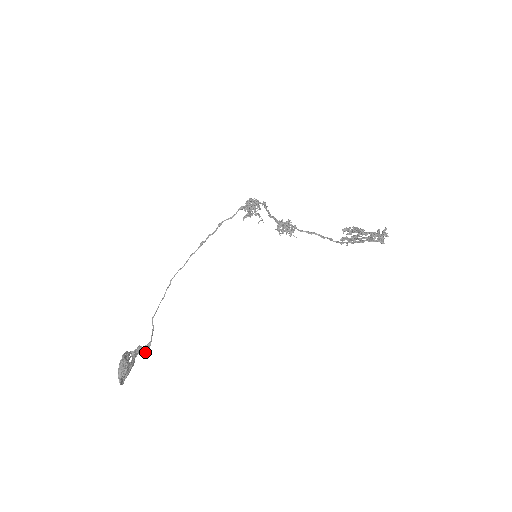
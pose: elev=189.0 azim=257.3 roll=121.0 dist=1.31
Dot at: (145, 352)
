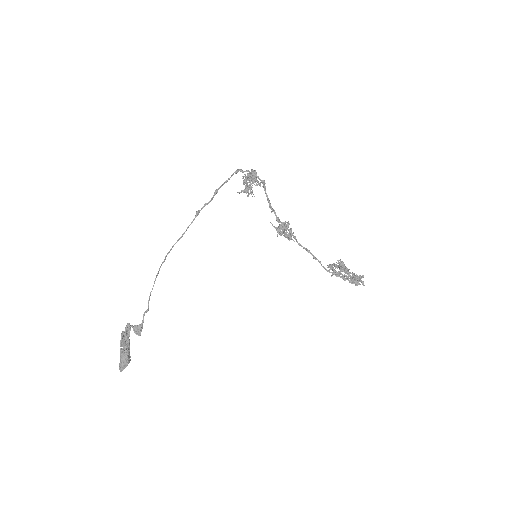
Dot at: (138, 334)
